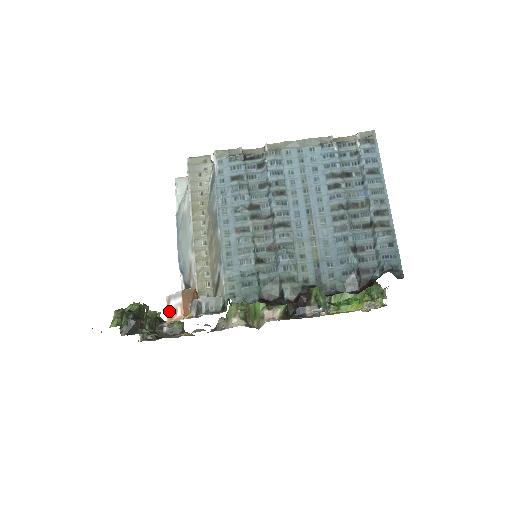
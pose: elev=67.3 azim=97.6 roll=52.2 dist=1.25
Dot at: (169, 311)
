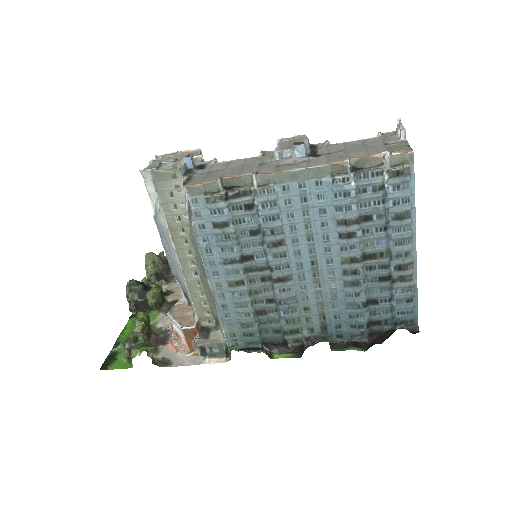
Dot at: occluded
